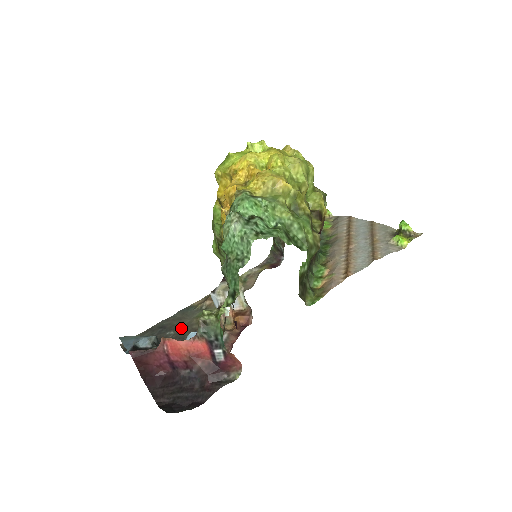
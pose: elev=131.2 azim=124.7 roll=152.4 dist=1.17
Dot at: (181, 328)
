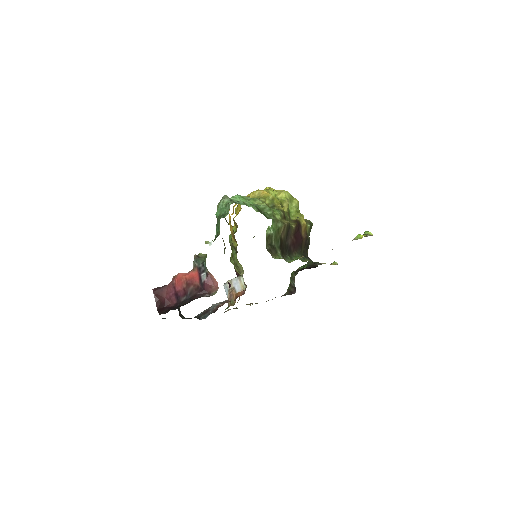
Dot at: occluded
